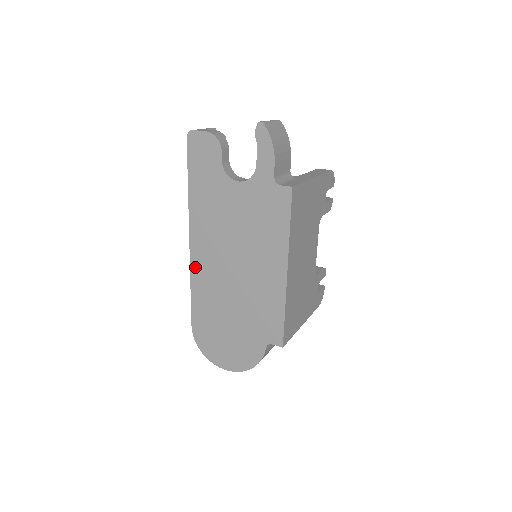
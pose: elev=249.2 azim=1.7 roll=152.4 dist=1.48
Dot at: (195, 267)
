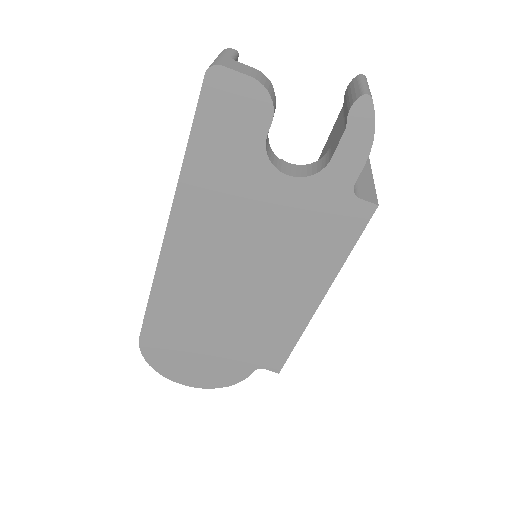
Dot at: (166, 271)
